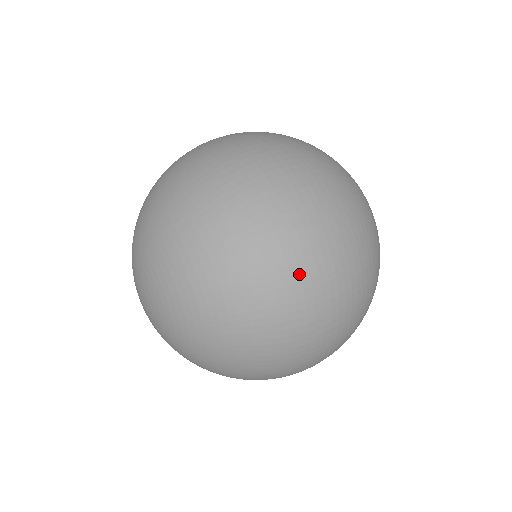
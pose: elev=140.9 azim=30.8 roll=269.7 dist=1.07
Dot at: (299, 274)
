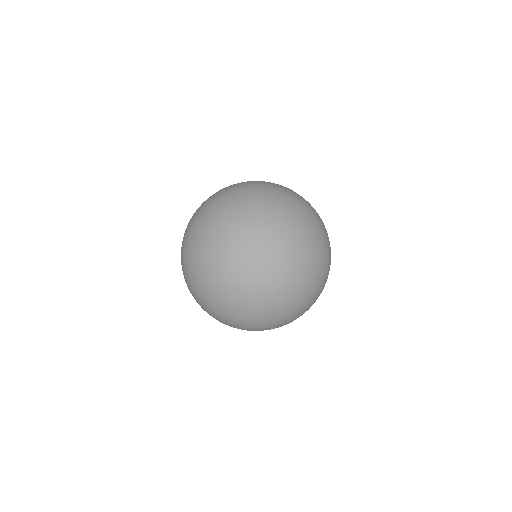
Dot at: (187, 274)
